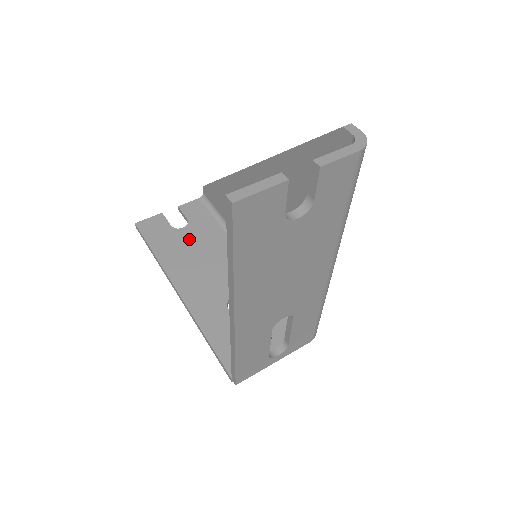
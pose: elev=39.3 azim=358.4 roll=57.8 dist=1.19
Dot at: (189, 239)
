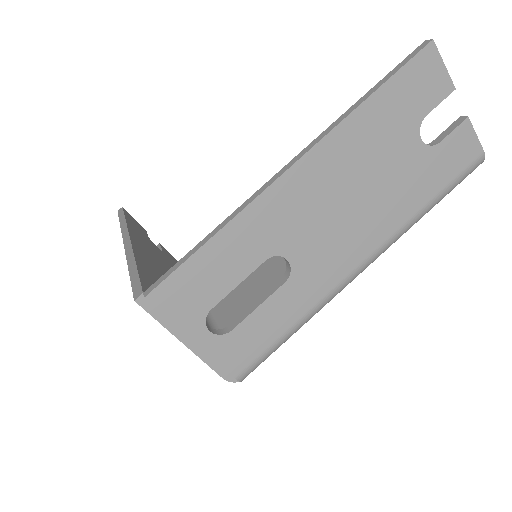
Dot at: (158, 251)
